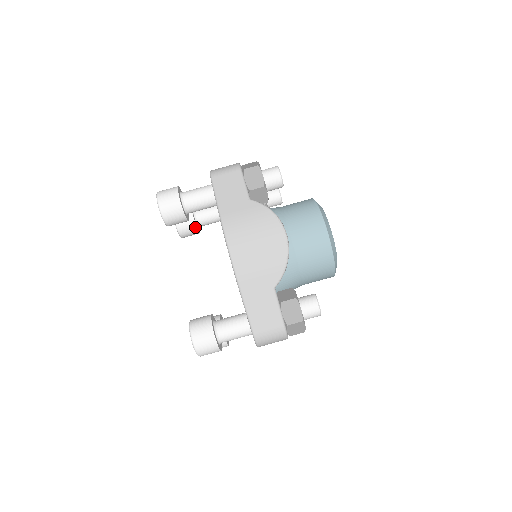
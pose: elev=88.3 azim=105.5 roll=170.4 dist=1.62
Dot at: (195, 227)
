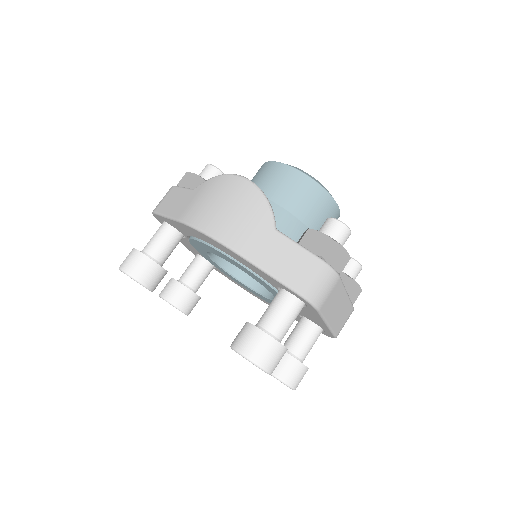
Dot at: (188, 291)
